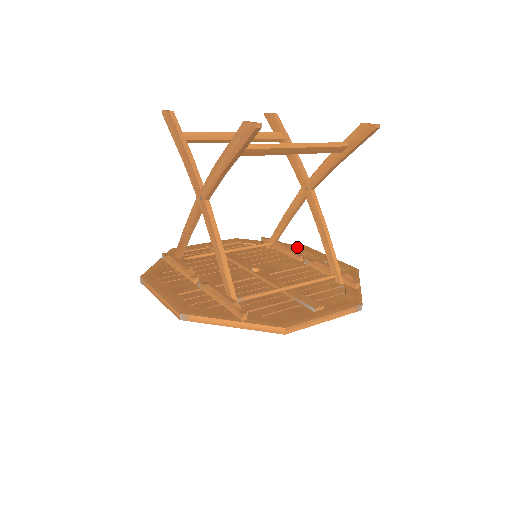
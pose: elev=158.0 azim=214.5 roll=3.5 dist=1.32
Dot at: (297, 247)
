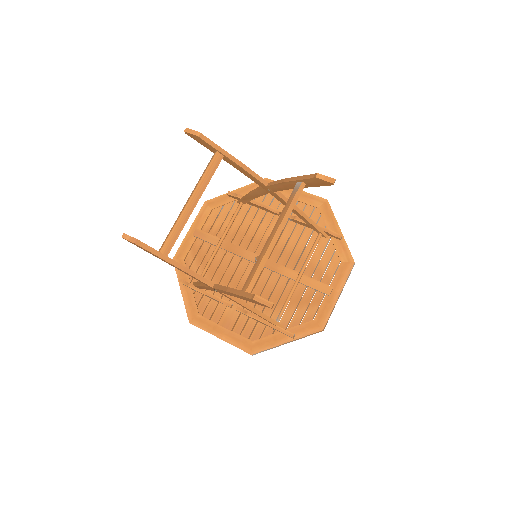
Dot at: occluded
